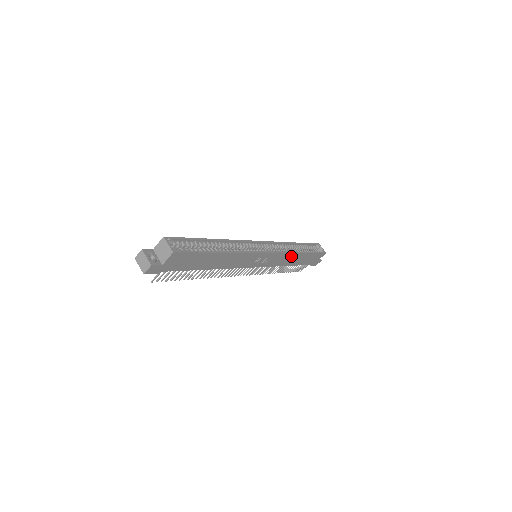
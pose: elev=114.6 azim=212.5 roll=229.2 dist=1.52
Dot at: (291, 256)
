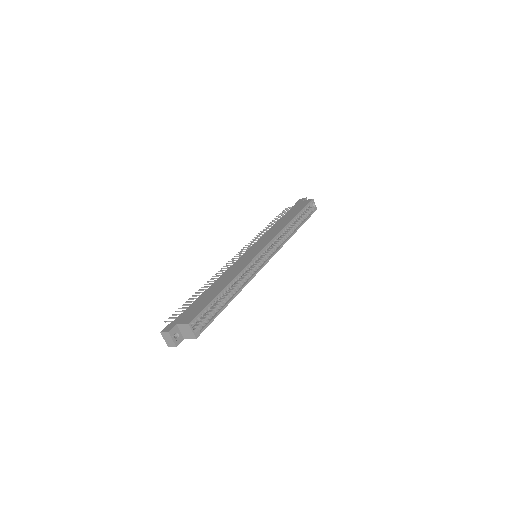
Dot at: occluded
